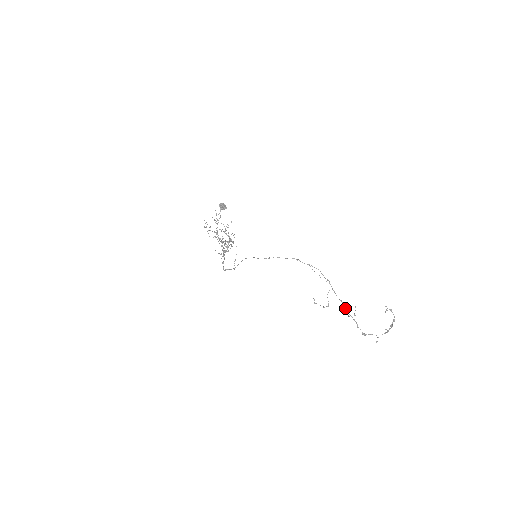
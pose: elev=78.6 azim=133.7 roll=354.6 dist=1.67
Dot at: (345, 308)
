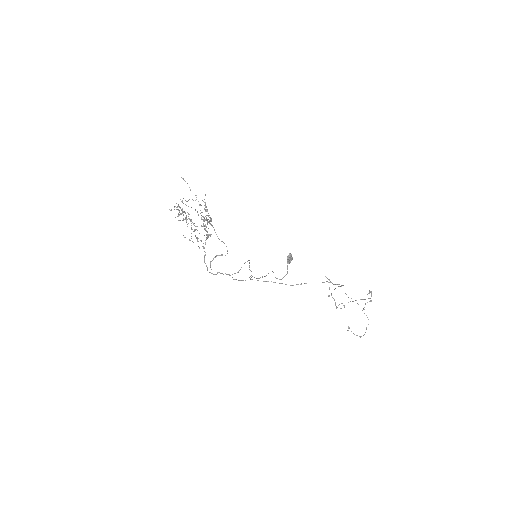
Dot at: occluded
